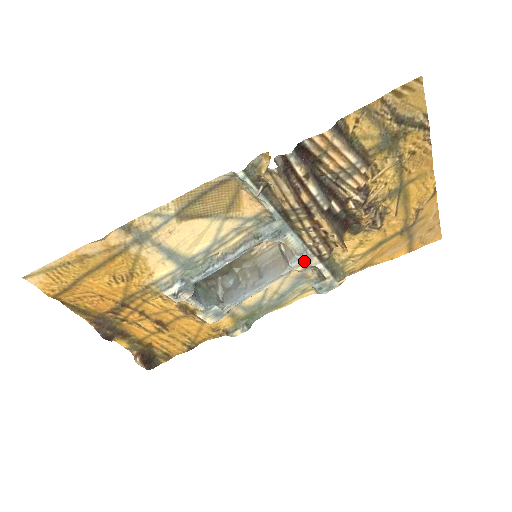
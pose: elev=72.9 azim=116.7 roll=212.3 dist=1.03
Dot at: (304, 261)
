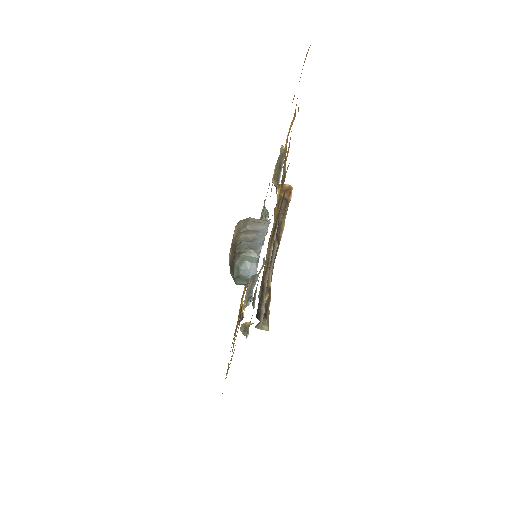
Dot at: occluded
